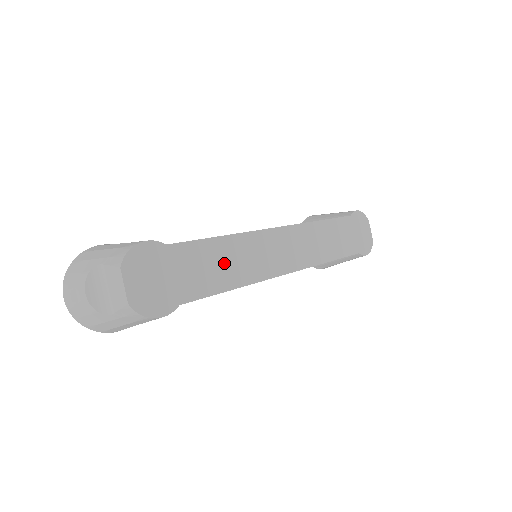
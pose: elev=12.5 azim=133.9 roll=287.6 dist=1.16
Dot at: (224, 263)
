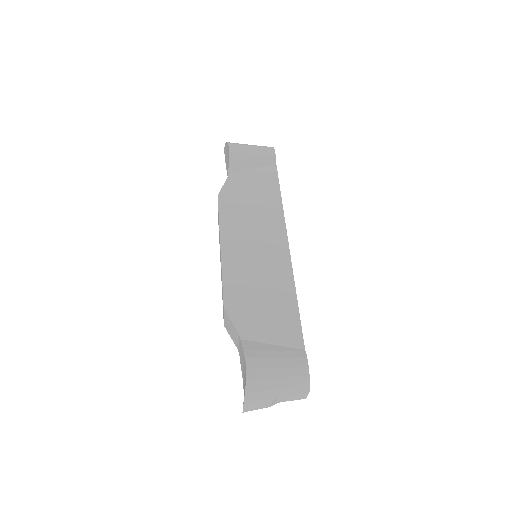
Dot at: occluded
